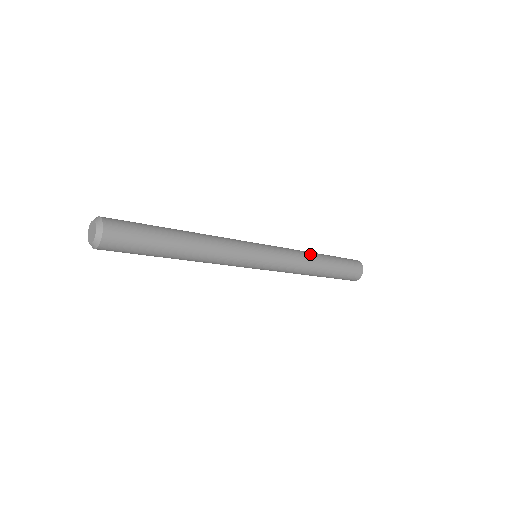
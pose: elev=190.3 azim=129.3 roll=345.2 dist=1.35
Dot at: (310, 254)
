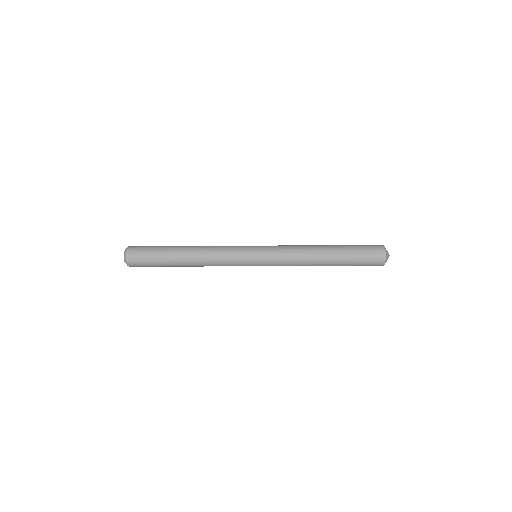
Dot at: (311, 245)
